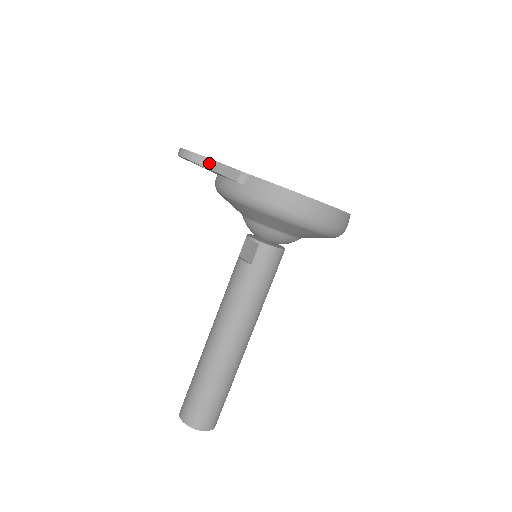
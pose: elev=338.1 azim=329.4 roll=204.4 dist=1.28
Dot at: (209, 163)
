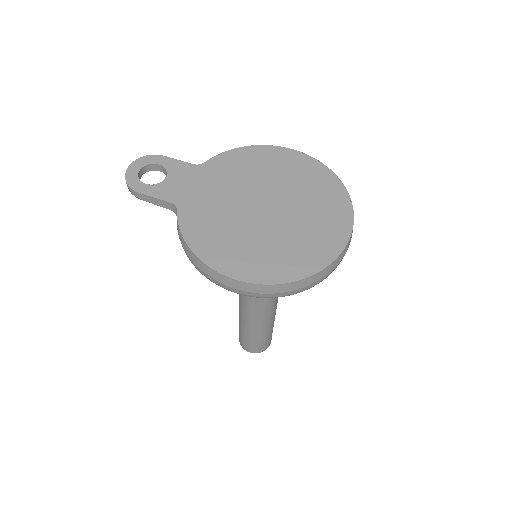
Dot at: (137, 194)
